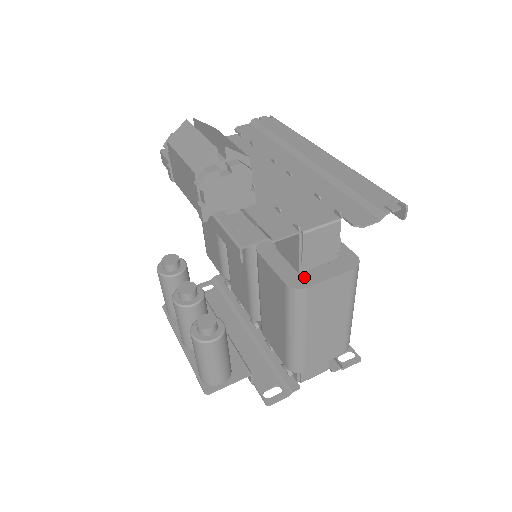
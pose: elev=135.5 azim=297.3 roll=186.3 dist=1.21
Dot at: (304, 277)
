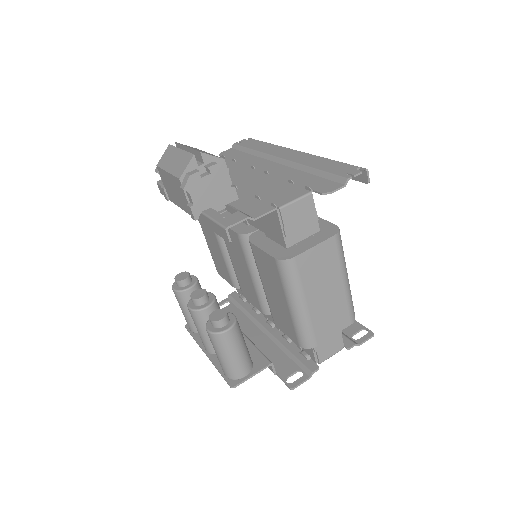
Dot at: (291, 250)
